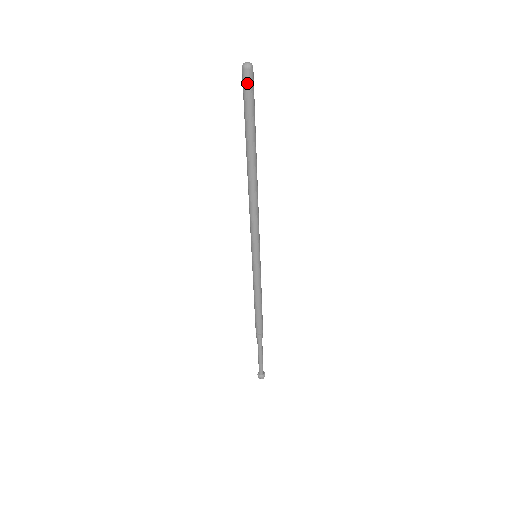
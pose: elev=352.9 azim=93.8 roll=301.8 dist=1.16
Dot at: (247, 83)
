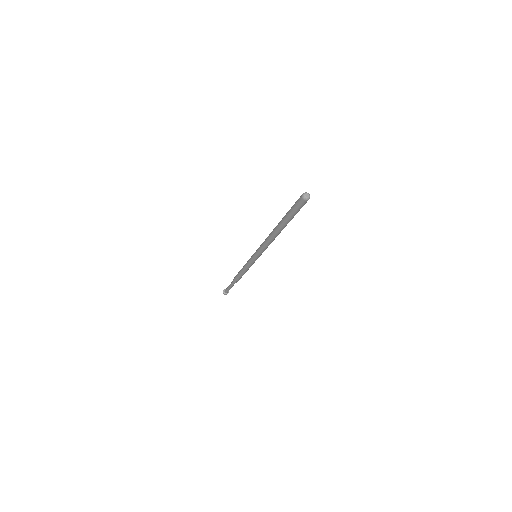
Dot at: (302, 205)
